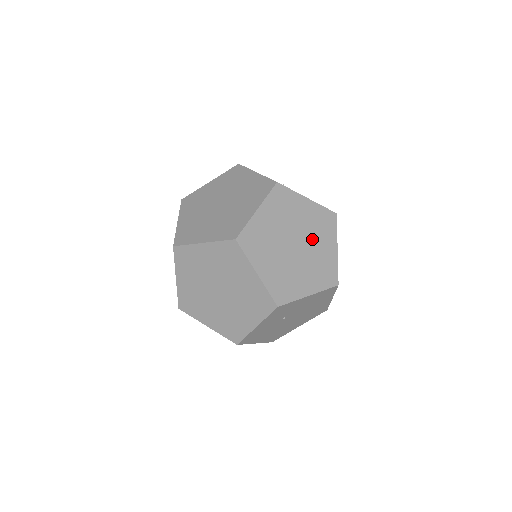
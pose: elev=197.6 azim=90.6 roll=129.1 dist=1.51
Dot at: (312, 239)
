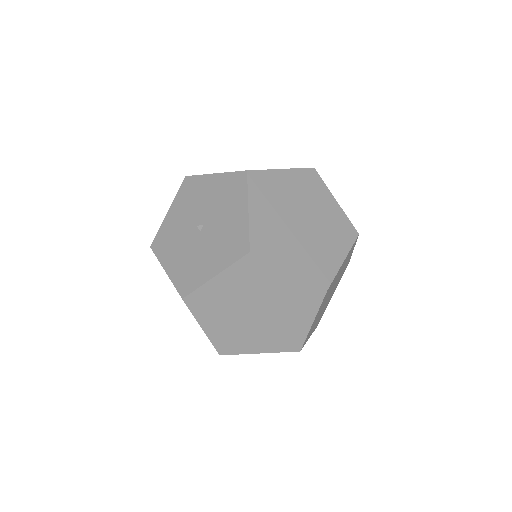
Dot at: (335, 287)
